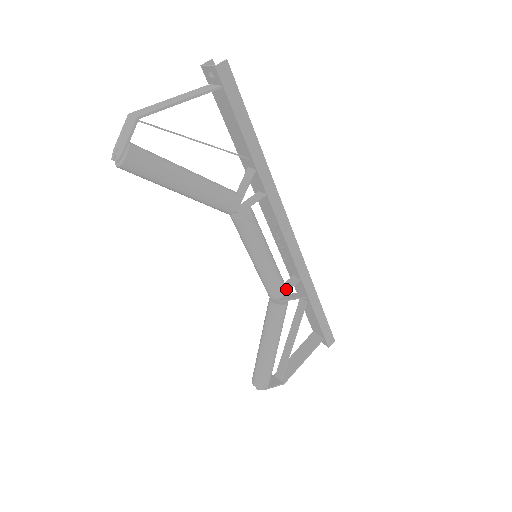
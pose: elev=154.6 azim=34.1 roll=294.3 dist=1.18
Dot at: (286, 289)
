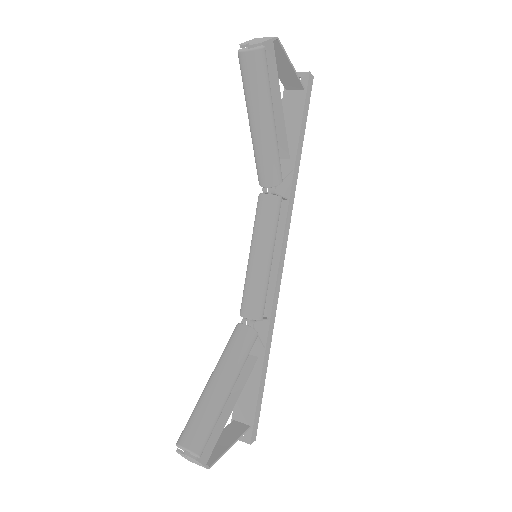
Dot at: occluded
